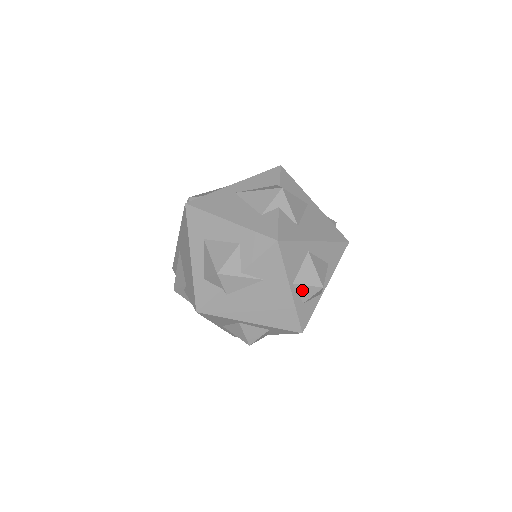
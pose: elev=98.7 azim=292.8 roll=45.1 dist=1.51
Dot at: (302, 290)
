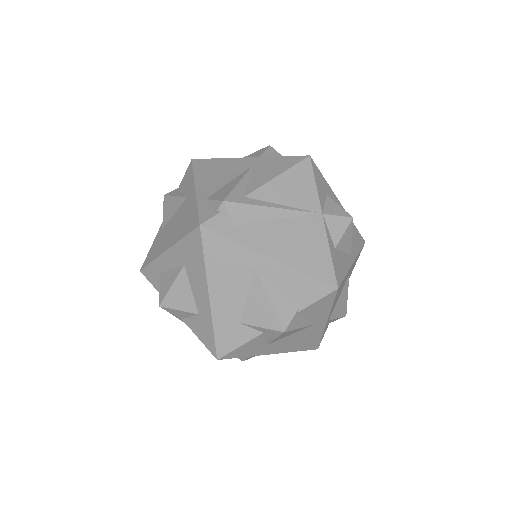
Dot at: occluded
